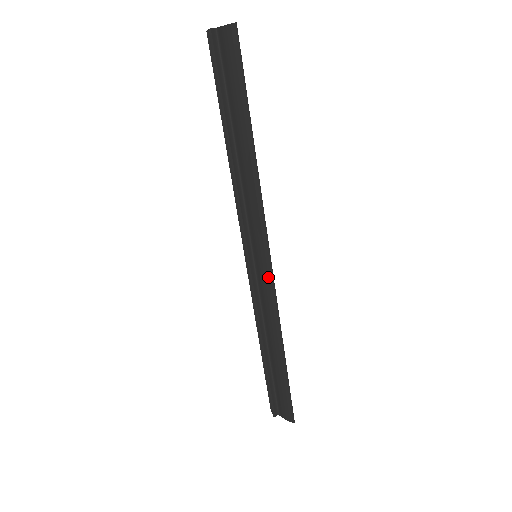
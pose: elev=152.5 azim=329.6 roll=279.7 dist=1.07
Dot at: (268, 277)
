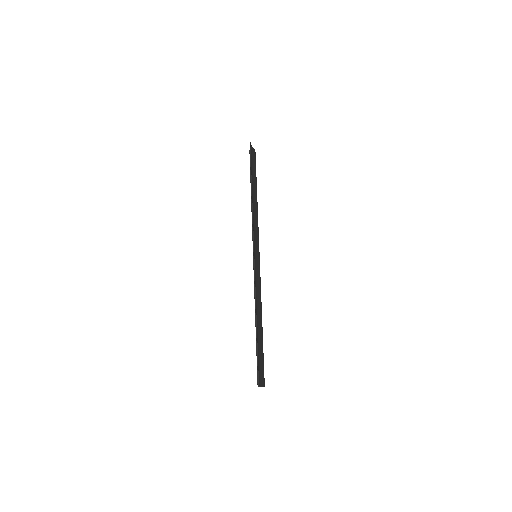
Dot at: (254, 265)
